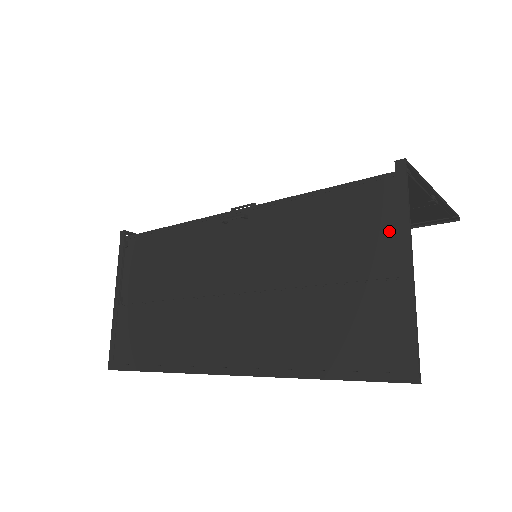
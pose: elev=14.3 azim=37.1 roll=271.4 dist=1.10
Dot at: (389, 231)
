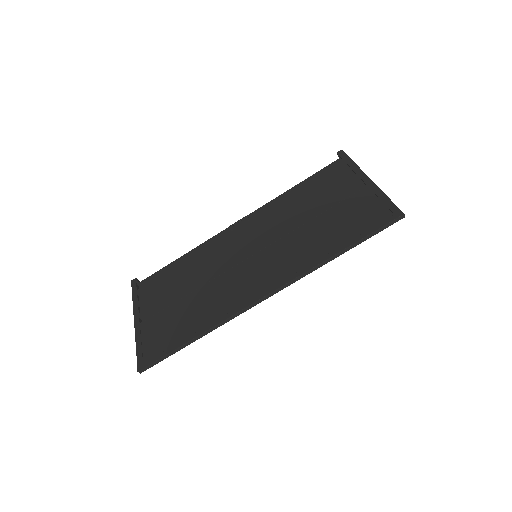
Dot at: (348, 178)
